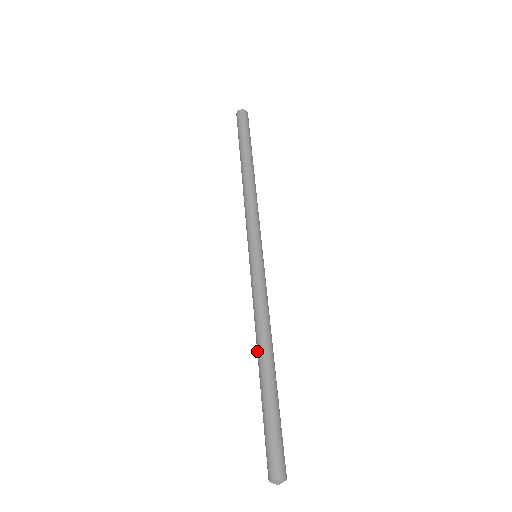
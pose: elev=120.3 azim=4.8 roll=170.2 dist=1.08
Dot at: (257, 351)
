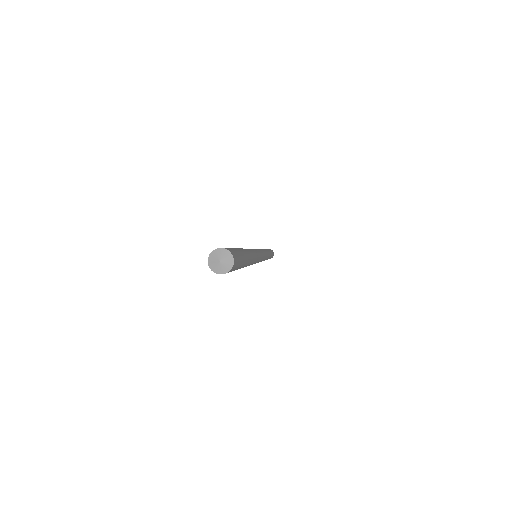
Dot at: occluded
